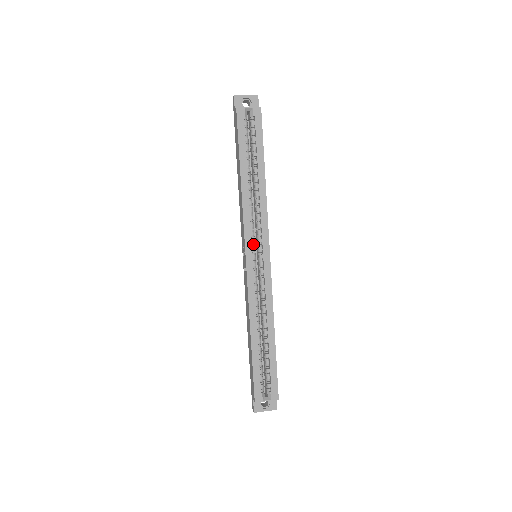
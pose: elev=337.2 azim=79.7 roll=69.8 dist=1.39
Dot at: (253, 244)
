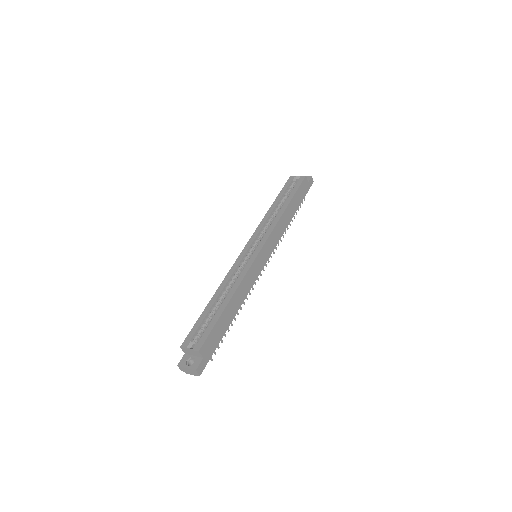
Dot at: (255, 243)
